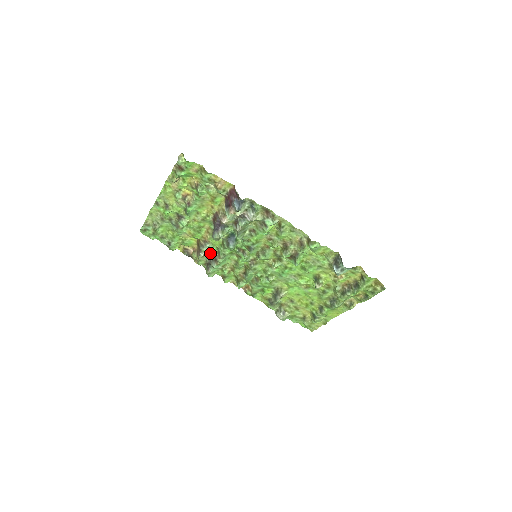
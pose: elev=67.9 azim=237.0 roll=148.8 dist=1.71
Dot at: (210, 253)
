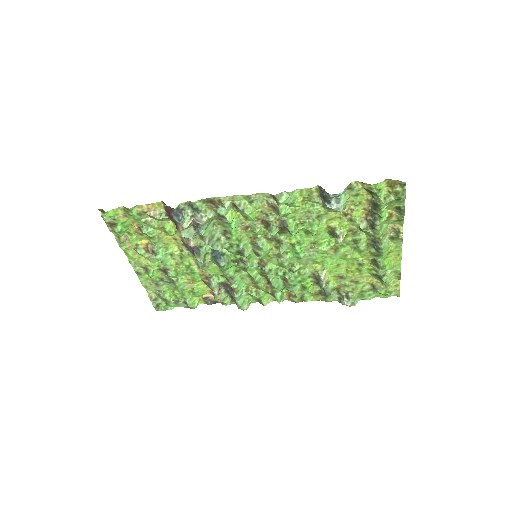
Dot at: (223, 286)
